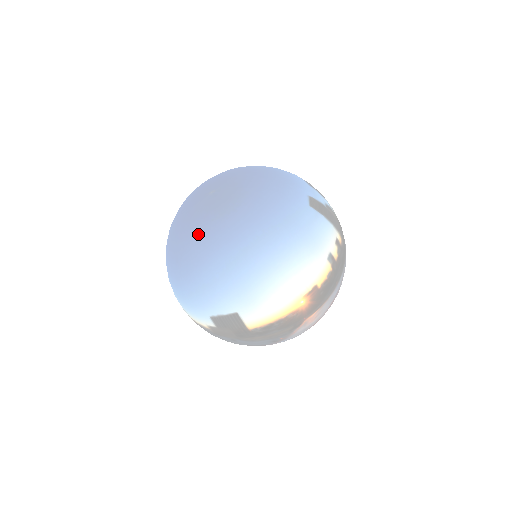
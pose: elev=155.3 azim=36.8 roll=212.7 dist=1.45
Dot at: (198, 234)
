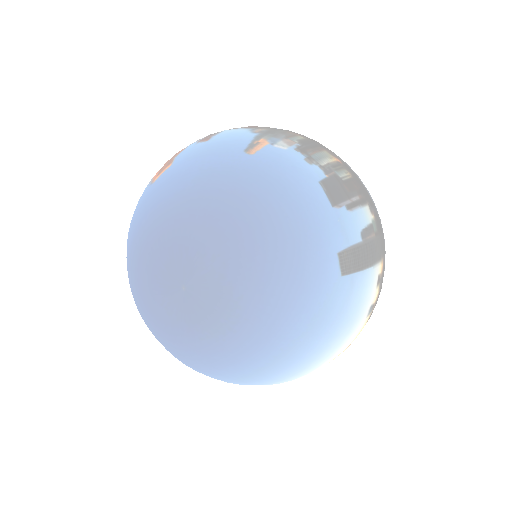
Dot at: (186, 348)
